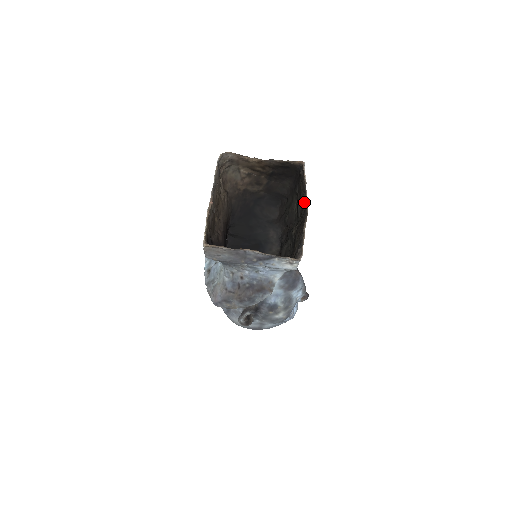
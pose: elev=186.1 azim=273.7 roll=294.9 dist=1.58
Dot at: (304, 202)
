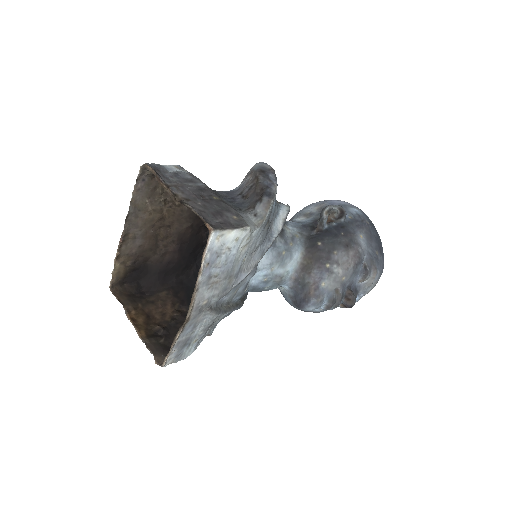
Dot at: (198, 293)
